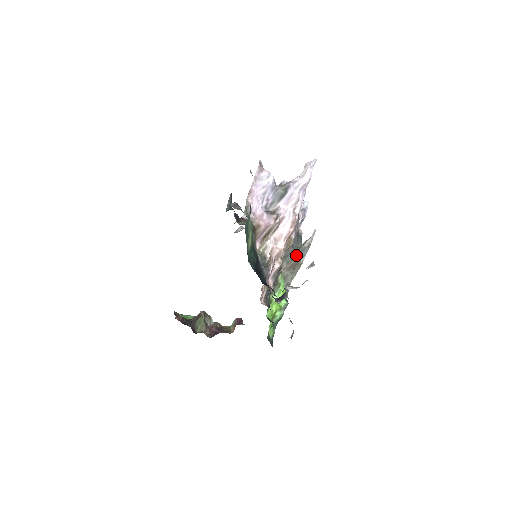
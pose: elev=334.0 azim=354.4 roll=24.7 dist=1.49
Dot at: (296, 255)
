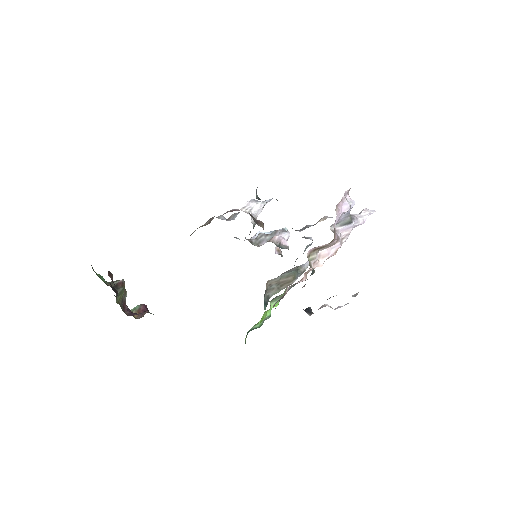
Dot at: (293, 274)
